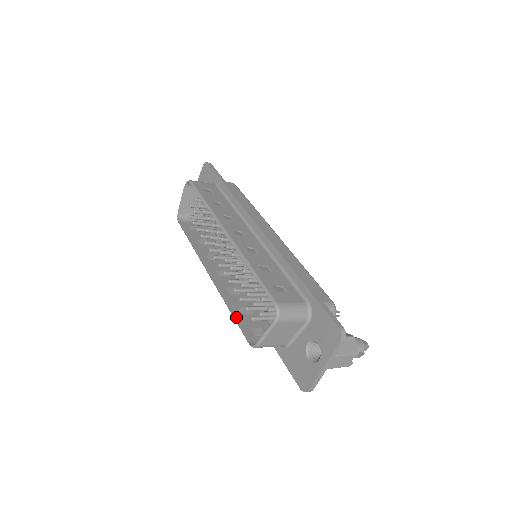
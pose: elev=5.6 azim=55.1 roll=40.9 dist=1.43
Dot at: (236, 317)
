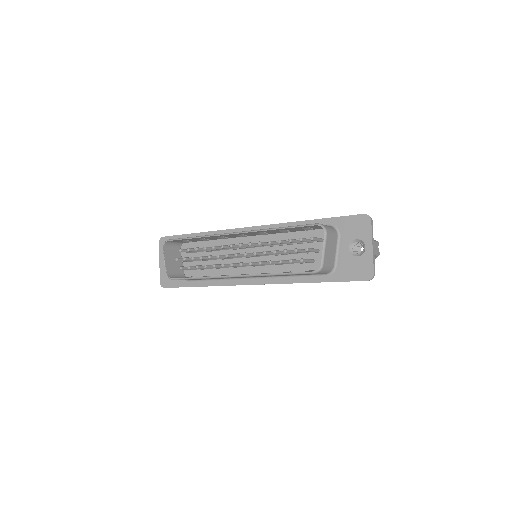
Dot at: (287, 273)
